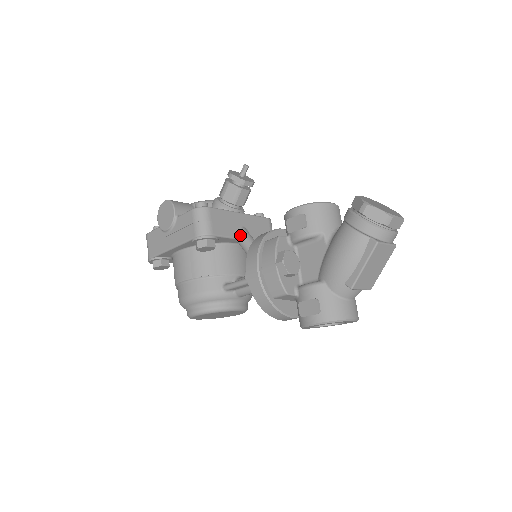
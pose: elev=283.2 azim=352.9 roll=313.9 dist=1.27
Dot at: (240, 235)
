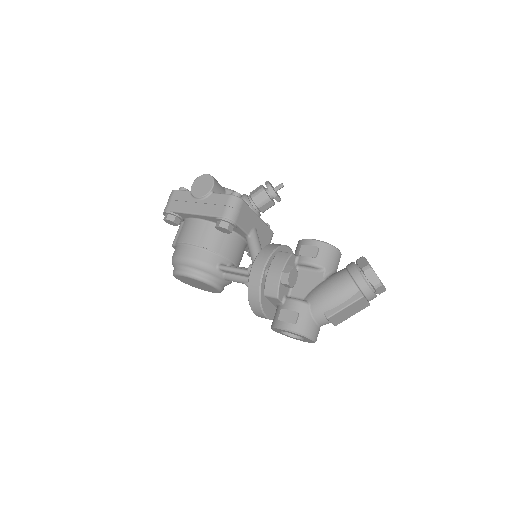
Dot at: (252, 233)
